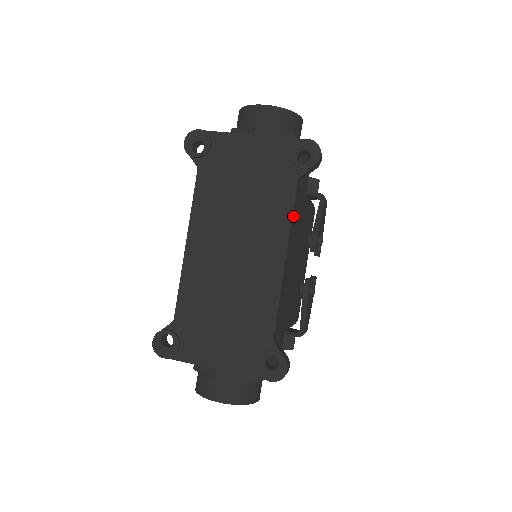
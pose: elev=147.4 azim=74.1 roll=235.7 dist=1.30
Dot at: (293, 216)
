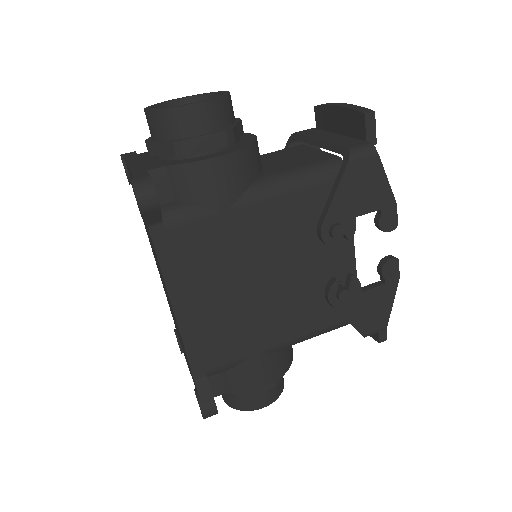
Dot at: (167, 264)
